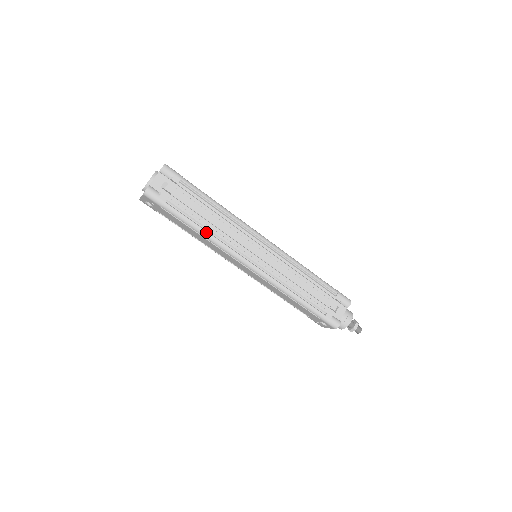
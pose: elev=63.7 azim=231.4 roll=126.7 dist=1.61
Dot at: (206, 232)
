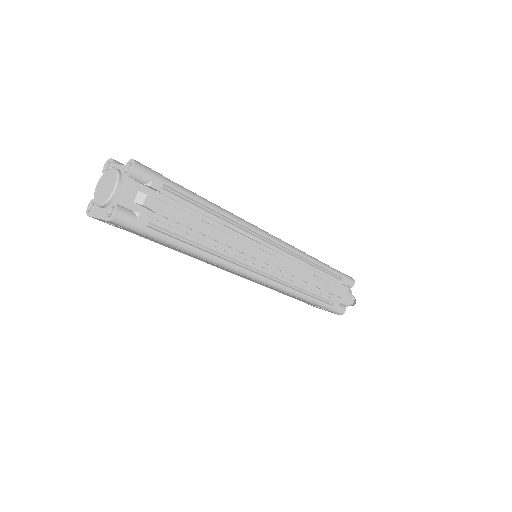
Dot at: (206, 253)
